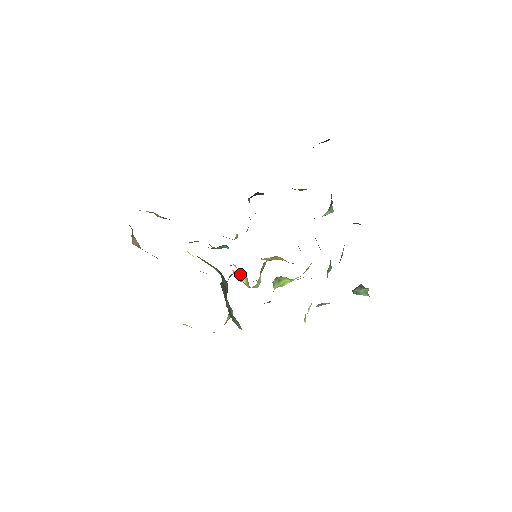
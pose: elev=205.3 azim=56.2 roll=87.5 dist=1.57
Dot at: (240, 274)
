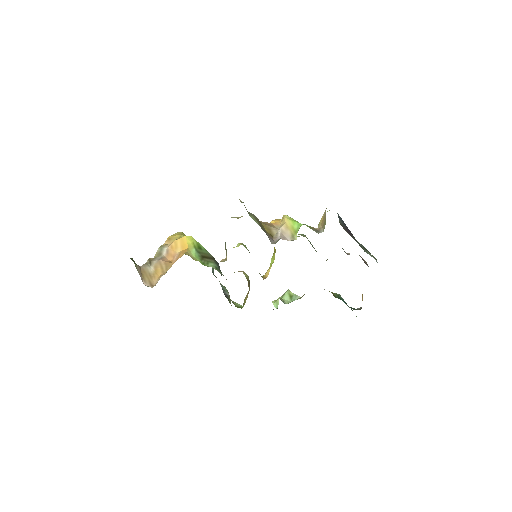
Dot at: (240, 271)
